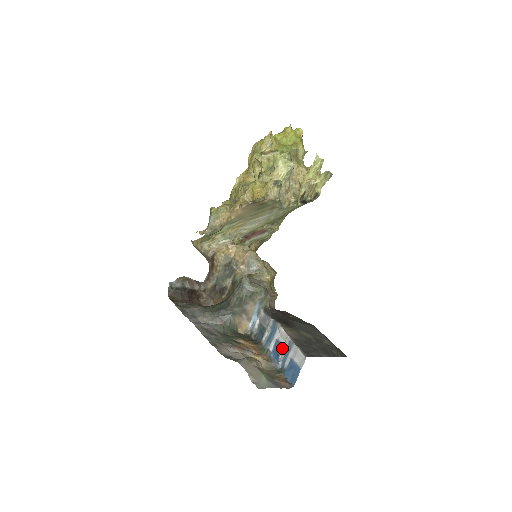
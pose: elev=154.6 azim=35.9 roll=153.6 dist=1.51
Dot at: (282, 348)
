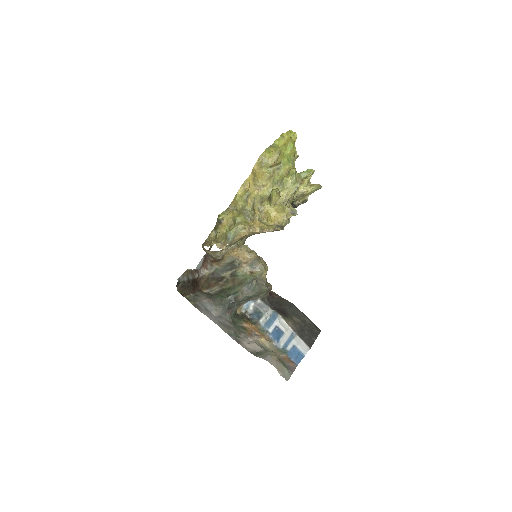
Dot at: (283, 334)
